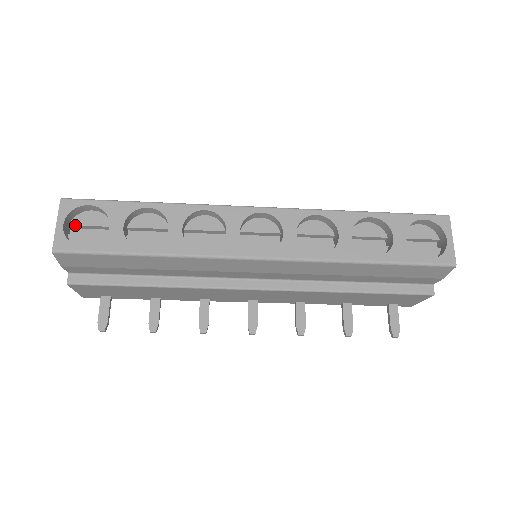
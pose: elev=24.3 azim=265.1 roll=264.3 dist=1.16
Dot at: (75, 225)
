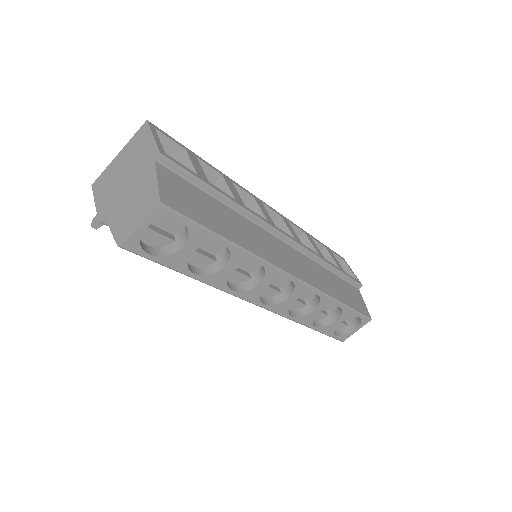
Dot at: occluded
